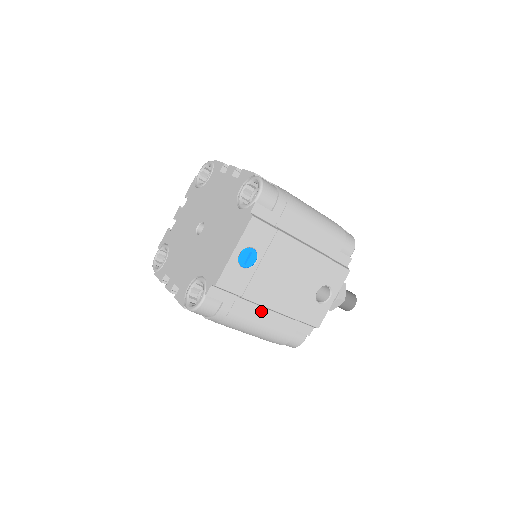
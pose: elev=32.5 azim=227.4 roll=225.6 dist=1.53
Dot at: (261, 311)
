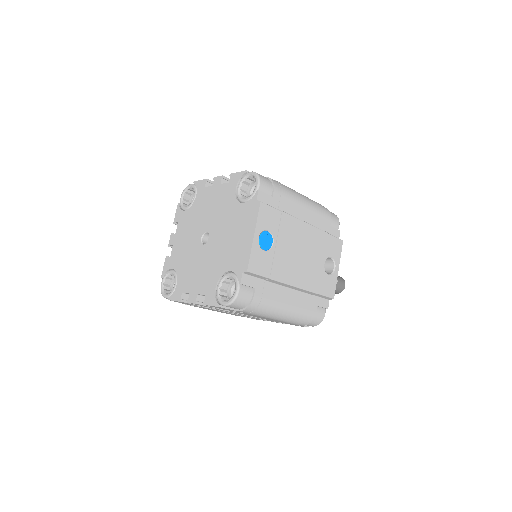
Dot at: (286, 291)
